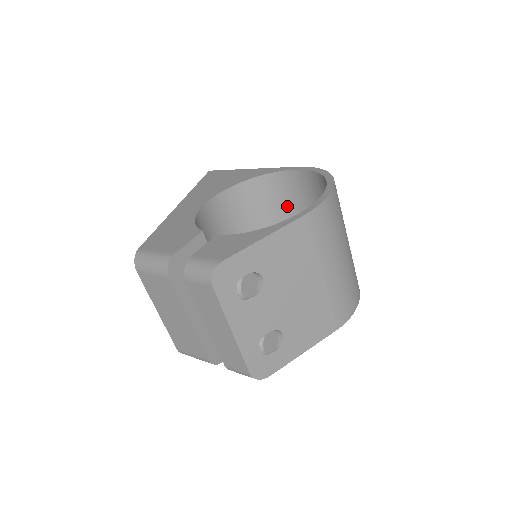
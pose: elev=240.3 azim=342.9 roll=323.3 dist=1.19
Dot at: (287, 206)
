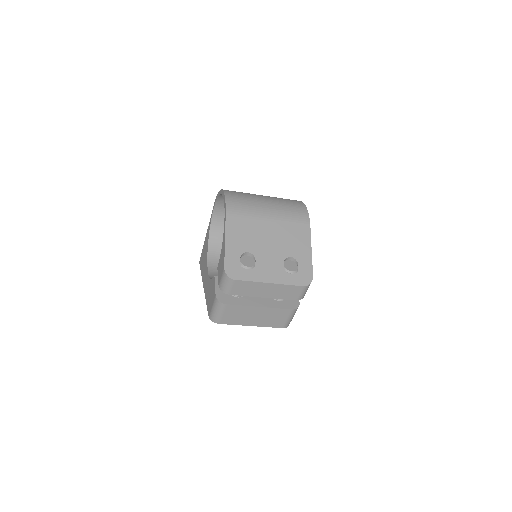
Dot at: occluded
